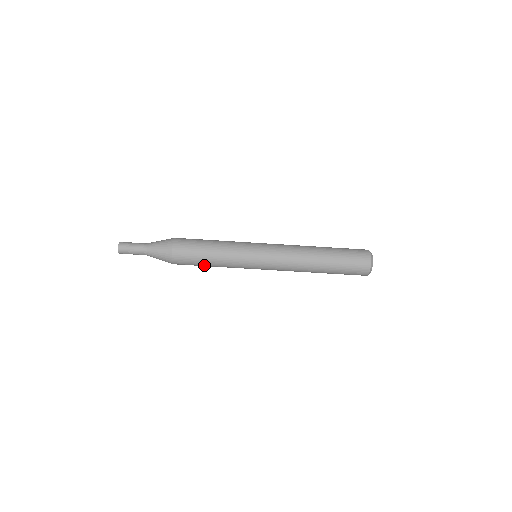
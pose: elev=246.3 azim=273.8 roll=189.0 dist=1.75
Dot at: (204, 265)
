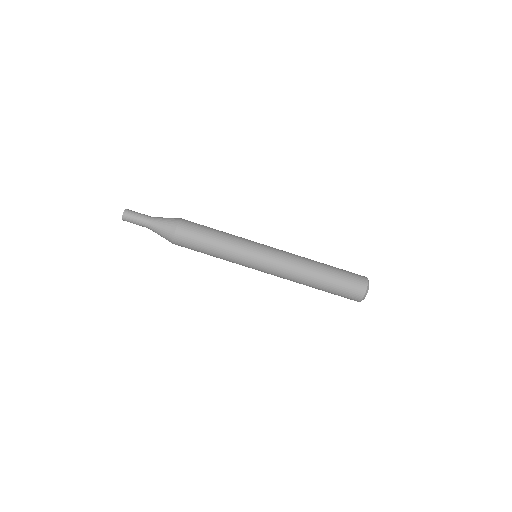
Dot at: (206, 242)
